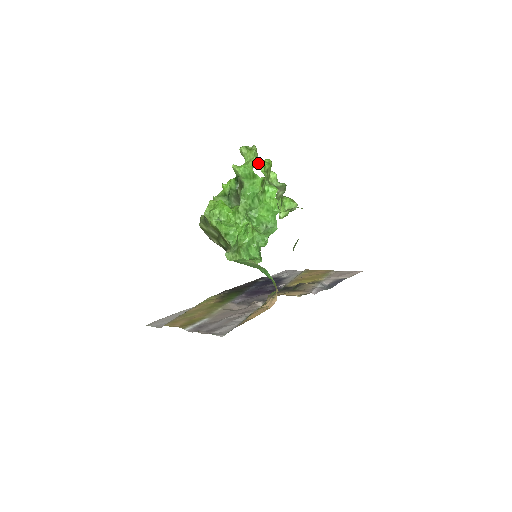
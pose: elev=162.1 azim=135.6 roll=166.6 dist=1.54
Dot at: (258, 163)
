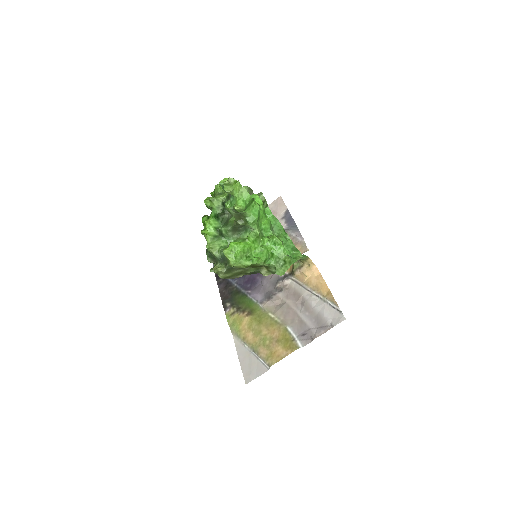
Dot at: occluded
